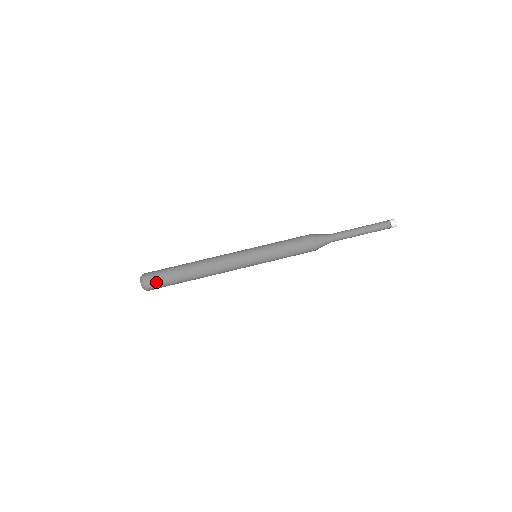
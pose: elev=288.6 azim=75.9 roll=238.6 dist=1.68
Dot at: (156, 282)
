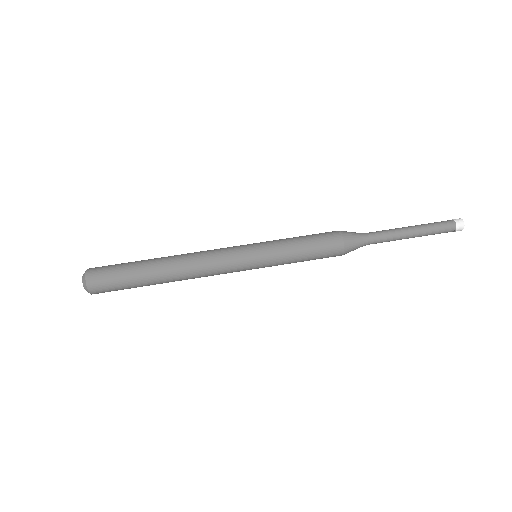
Dot at: (108, 291)
